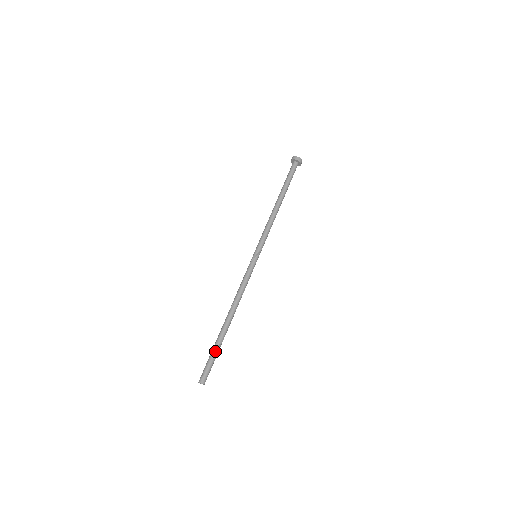
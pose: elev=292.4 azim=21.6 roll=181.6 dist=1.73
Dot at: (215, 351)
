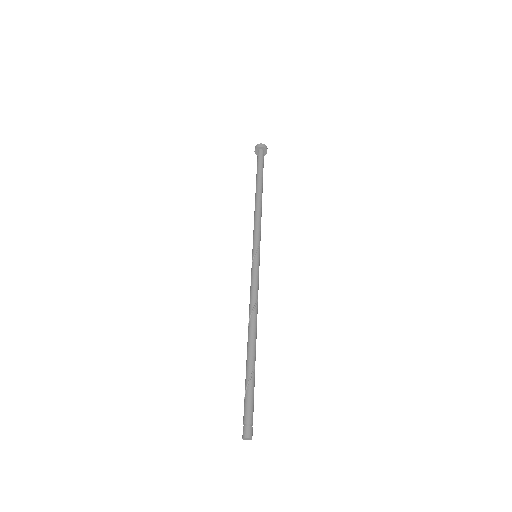
Dot at: (248, 386)
